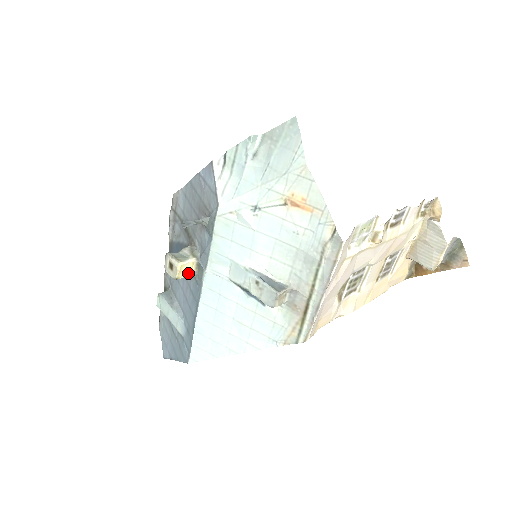
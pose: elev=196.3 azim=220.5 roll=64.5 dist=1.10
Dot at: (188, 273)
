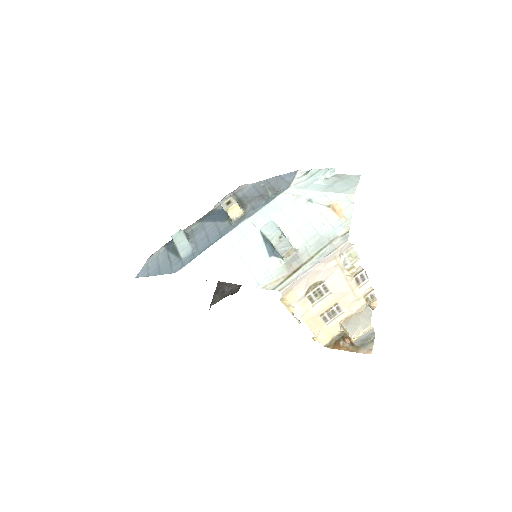
Dot at: (233, 215)
